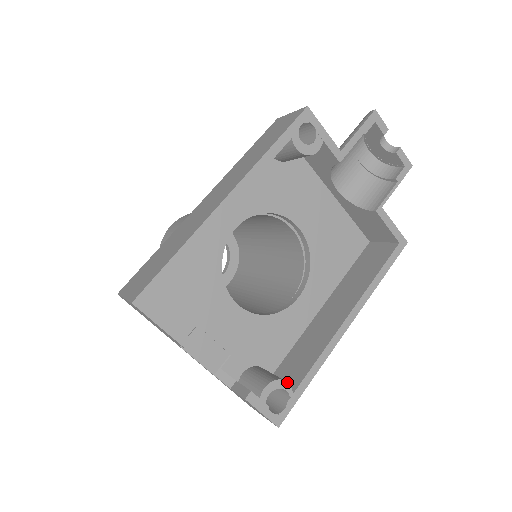
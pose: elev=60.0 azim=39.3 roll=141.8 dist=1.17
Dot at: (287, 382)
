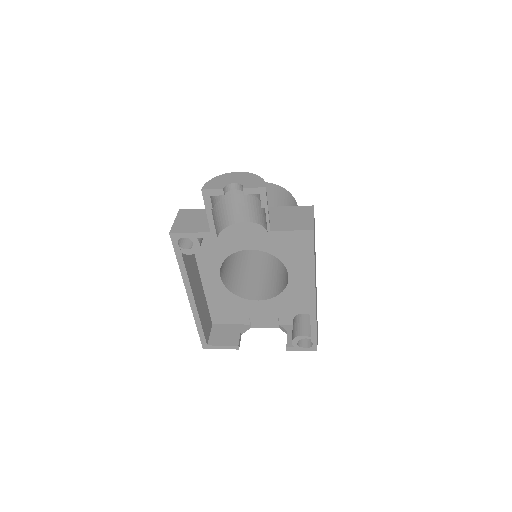
Dot at: (302, 335)
